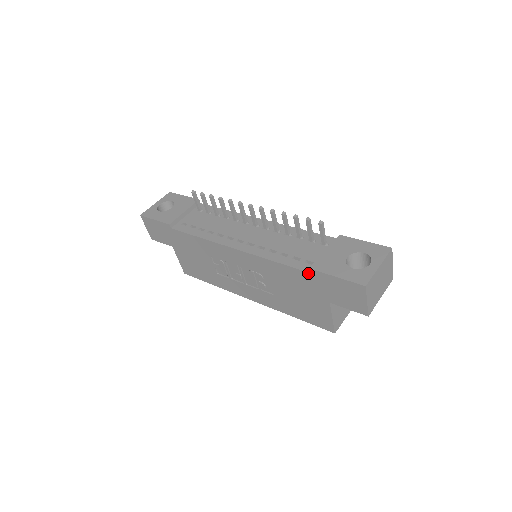
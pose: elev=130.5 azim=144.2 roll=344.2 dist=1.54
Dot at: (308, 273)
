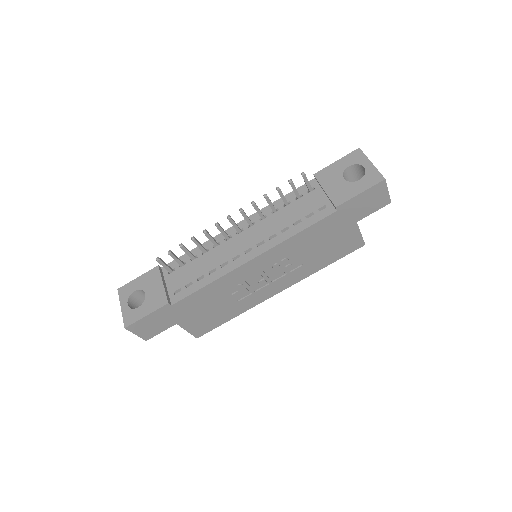
Dot at: (333, 214)
